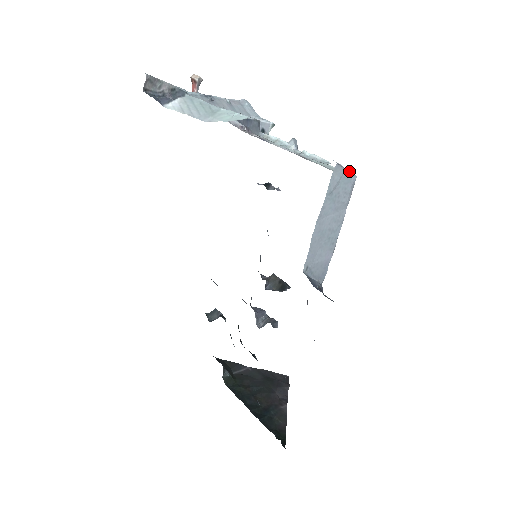
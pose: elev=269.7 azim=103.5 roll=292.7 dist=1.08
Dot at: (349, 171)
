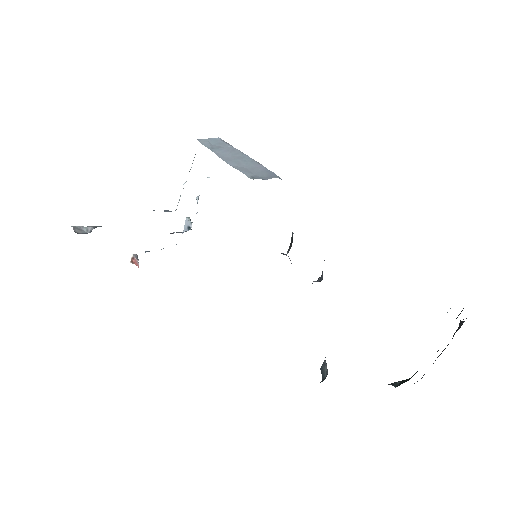
Dot at: (210, 139)
